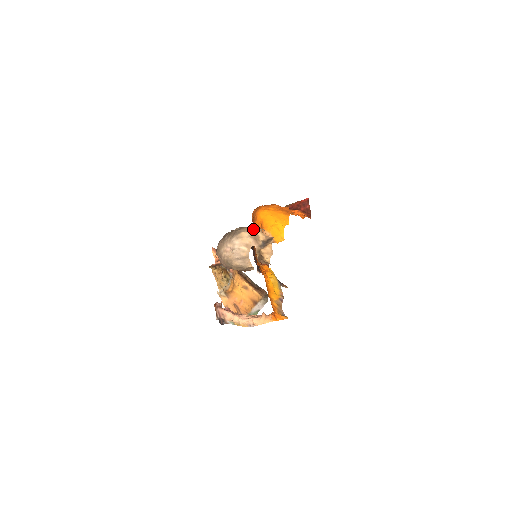
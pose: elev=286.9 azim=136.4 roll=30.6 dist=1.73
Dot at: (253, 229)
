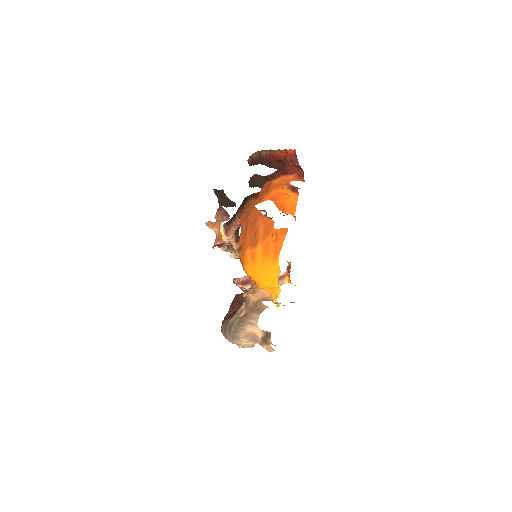
Dot at: (249, 331)
